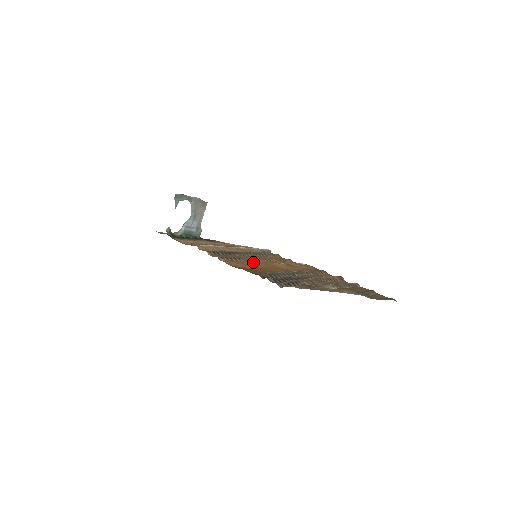
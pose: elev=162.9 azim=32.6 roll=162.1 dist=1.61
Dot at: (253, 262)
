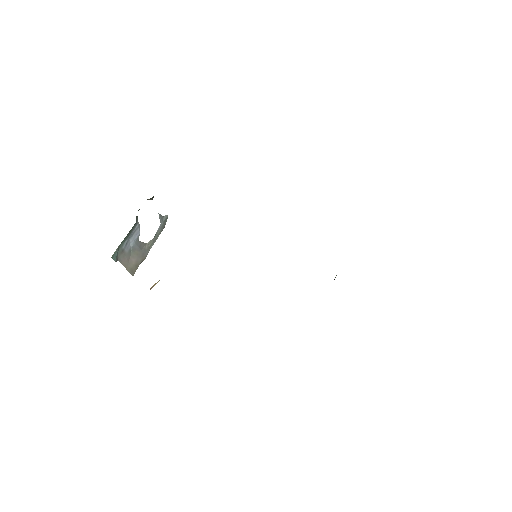
Dot at: occluded
